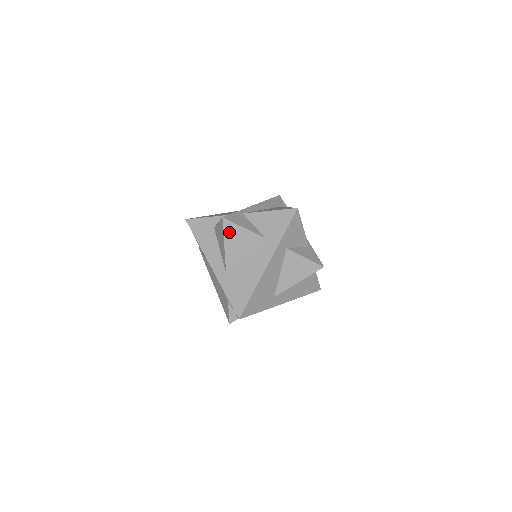
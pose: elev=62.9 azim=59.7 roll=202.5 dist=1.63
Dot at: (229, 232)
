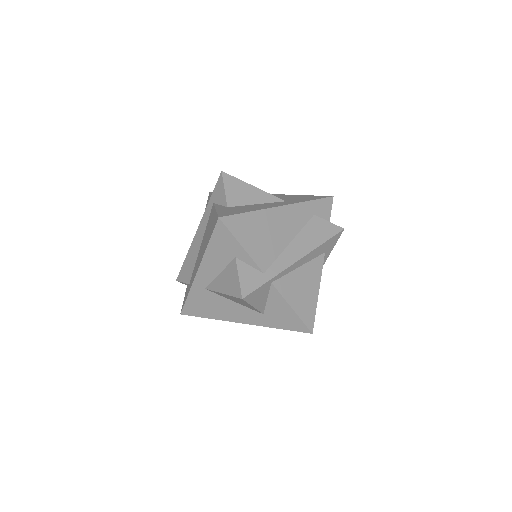
Dot at: (237, 299)
